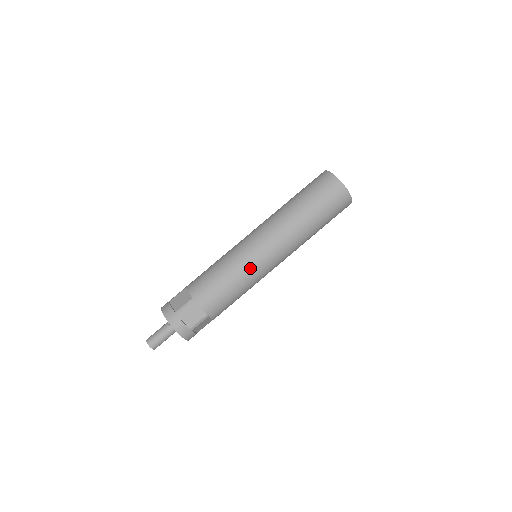
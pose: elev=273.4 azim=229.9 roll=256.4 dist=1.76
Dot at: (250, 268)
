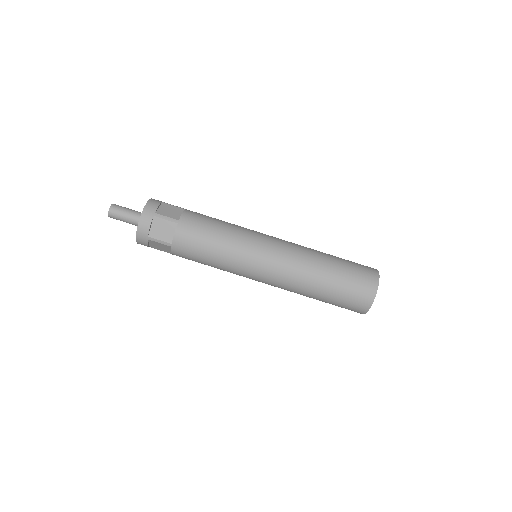
Dot at: (241, 256)
